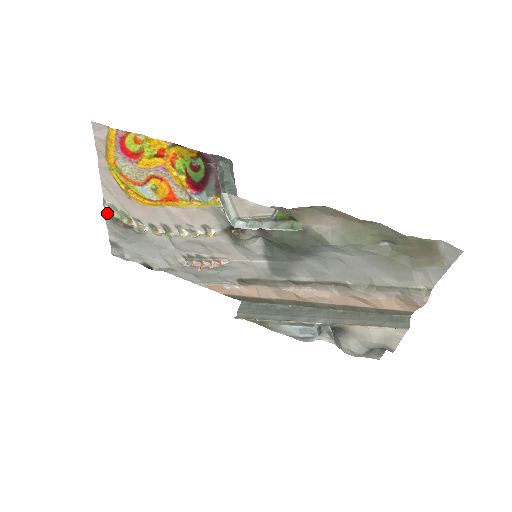
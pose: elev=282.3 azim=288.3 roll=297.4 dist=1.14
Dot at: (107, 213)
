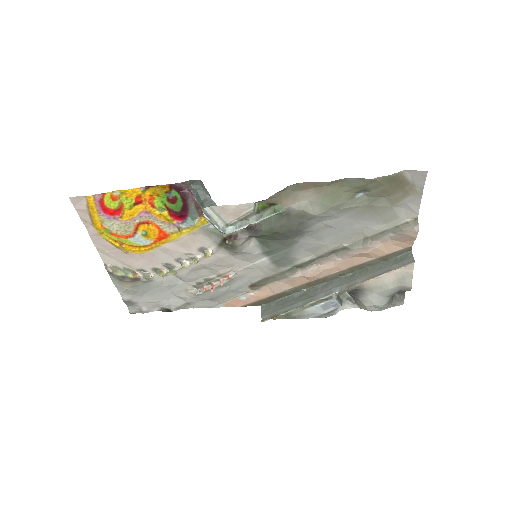
Dot at: (112, 275)
